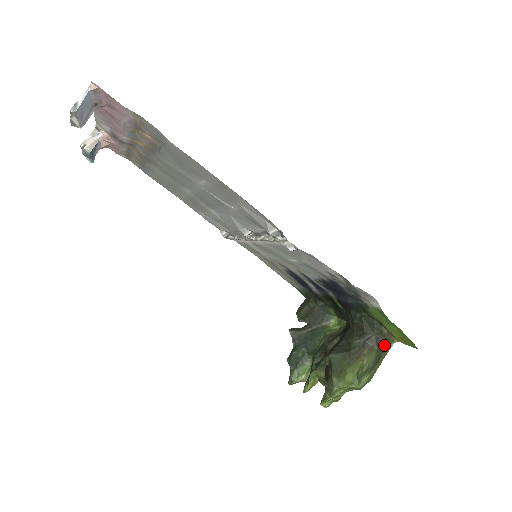
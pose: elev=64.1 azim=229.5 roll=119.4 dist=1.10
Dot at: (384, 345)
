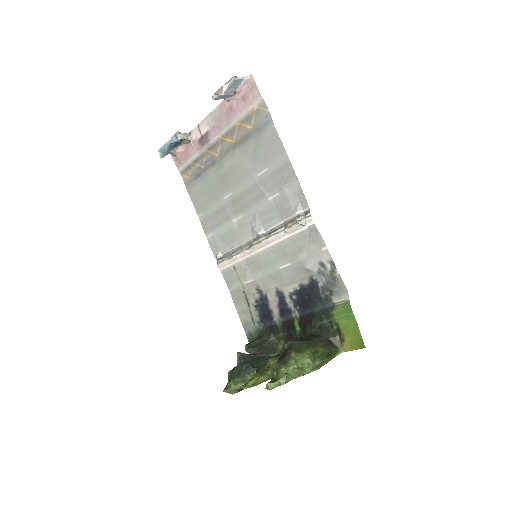
Dot at: (334, 349)
